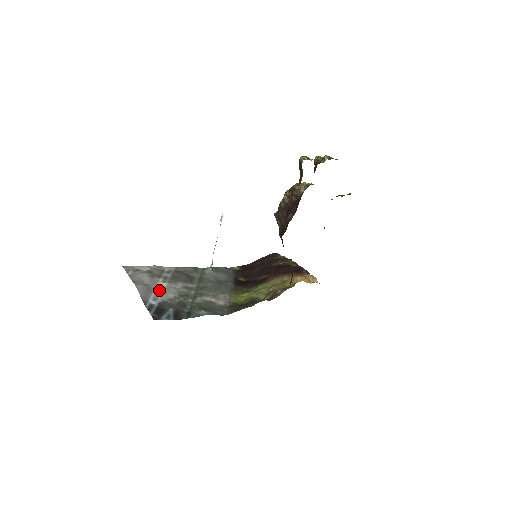
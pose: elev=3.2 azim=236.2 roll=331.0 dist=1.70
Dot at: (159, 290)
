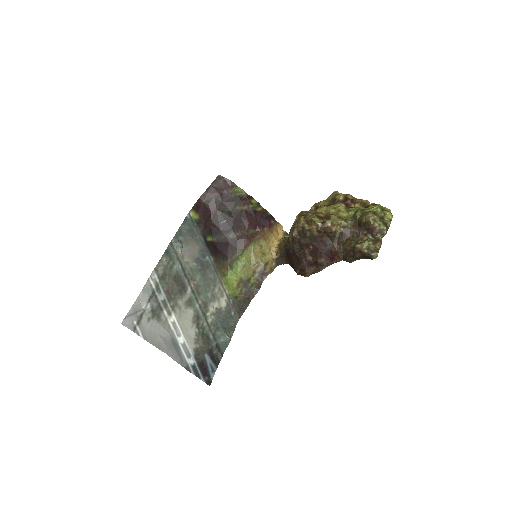
Dot at: (179, 335)
